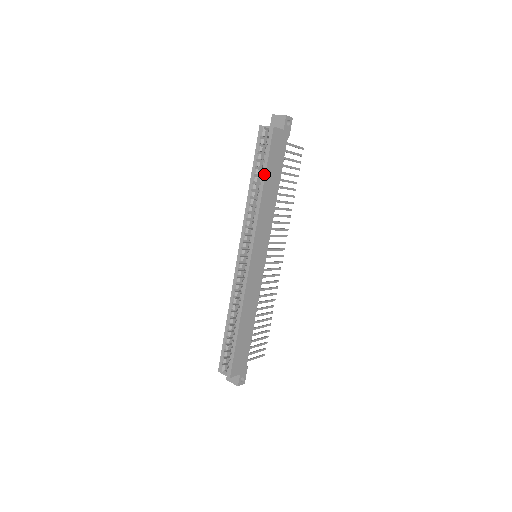
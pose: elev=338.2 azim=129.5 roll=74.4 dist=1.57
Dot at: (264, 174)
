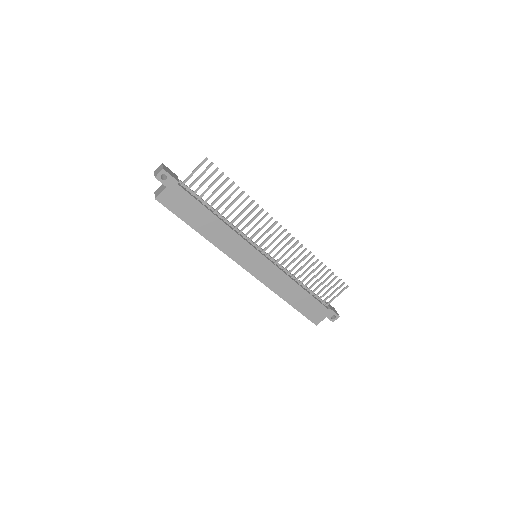
Dot at: occluded
